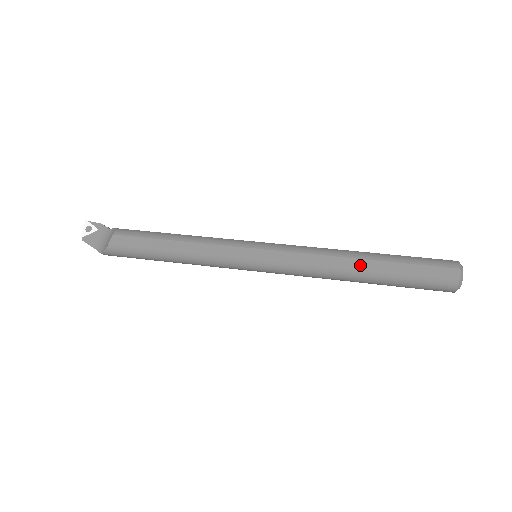
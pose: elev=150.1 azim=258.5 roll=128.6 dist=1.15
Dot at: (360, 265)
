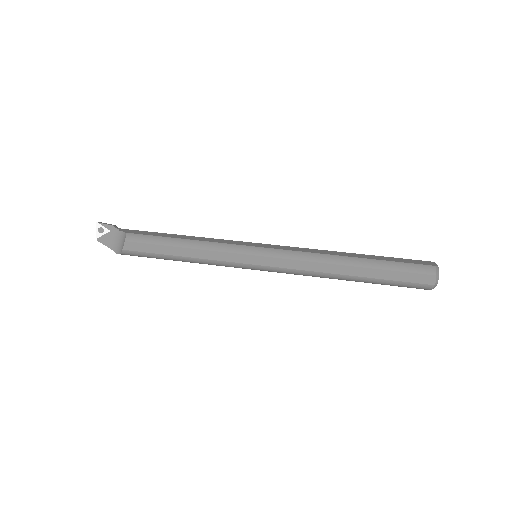
Dot at: (348, 271)
